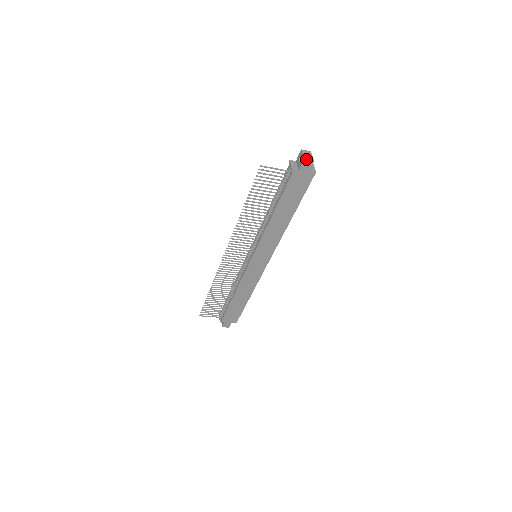
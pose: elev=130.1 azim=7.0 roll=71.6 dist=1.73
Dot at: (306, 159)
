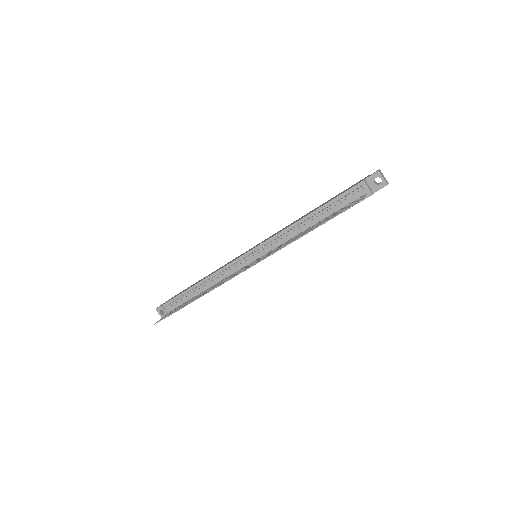
Dot at: occluded
